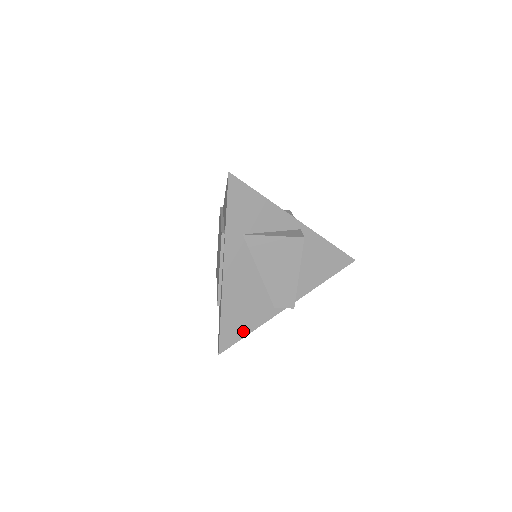
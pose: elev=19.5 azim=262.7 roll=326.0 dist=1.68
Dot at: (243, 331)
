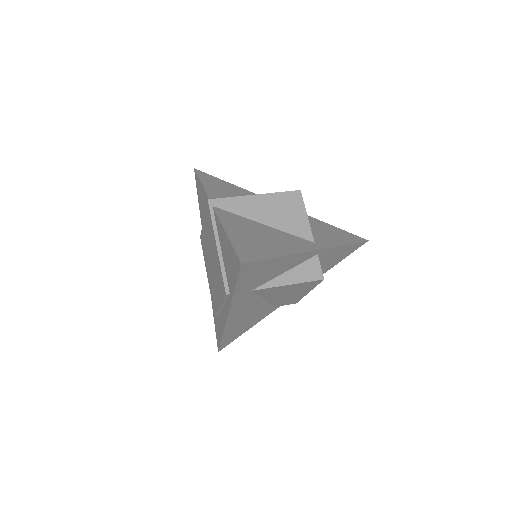
Dot at: (243, 332)
